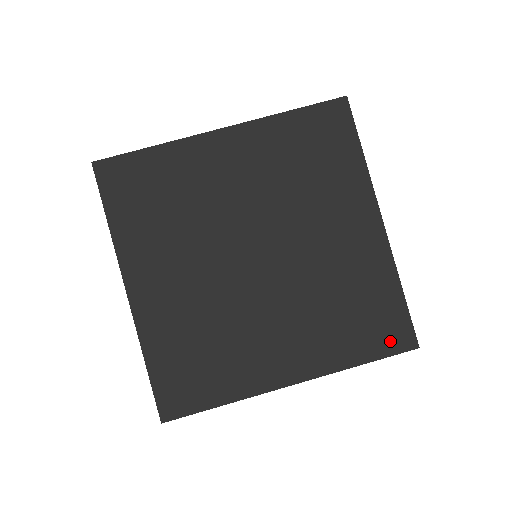
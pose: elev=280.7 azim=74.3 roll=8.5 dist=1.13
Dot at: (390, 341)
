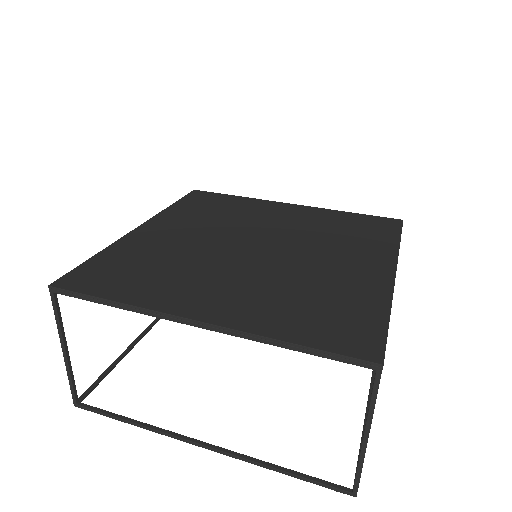
Dot at: (345, 342)
